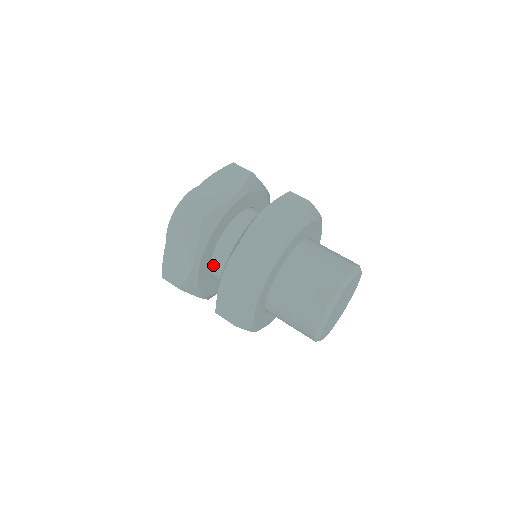
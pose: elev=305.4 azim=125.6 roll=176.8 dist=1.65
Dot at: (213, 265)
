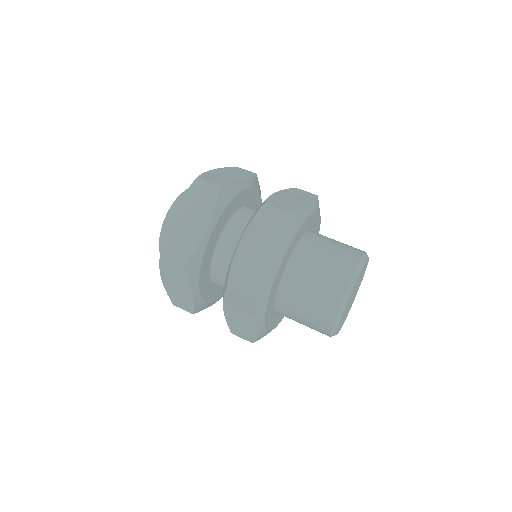
Dot at: (217, 250)
